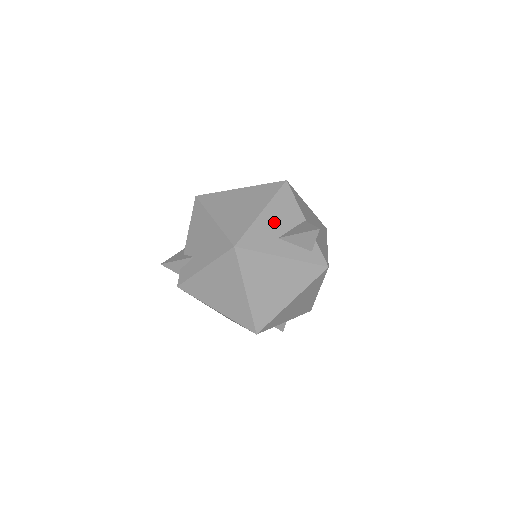
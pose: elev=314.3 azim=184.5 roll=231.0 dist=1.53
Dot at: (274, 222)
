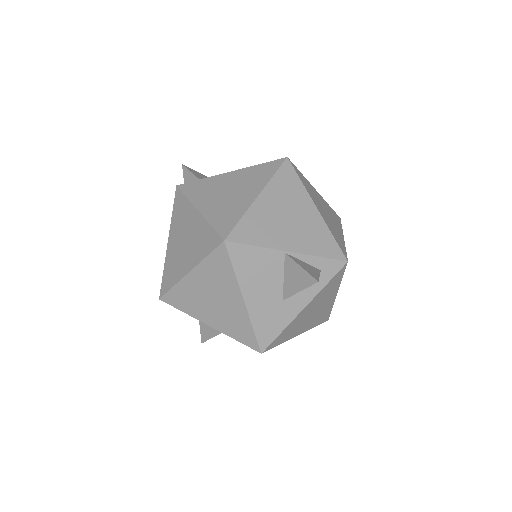
Dot at: (263, 294)
